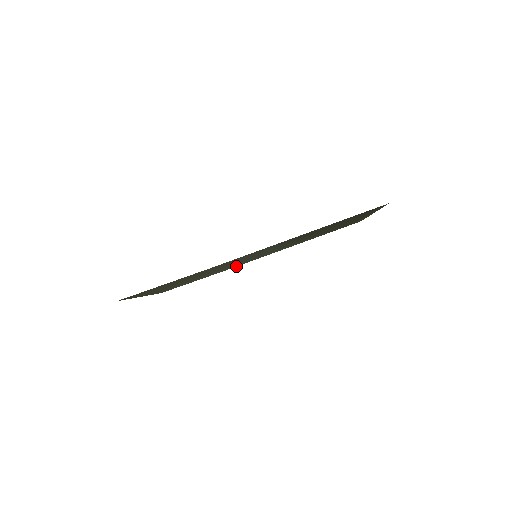
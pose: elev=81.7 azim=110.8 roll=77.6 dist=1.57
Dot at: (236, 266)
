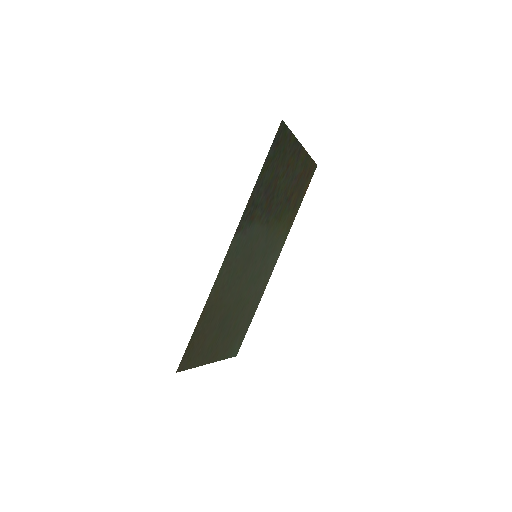
Dot at: occluded
